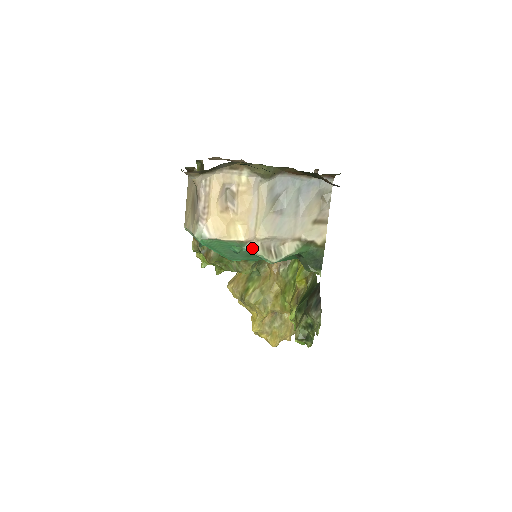
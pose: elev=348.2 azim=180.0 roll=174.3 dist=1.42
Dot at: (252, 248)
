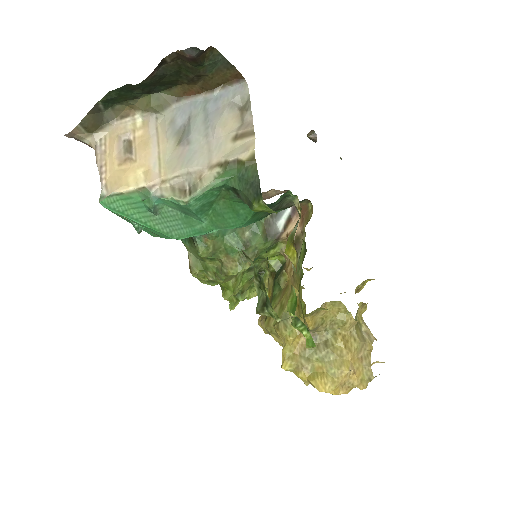
Dot at: (158, 193)
